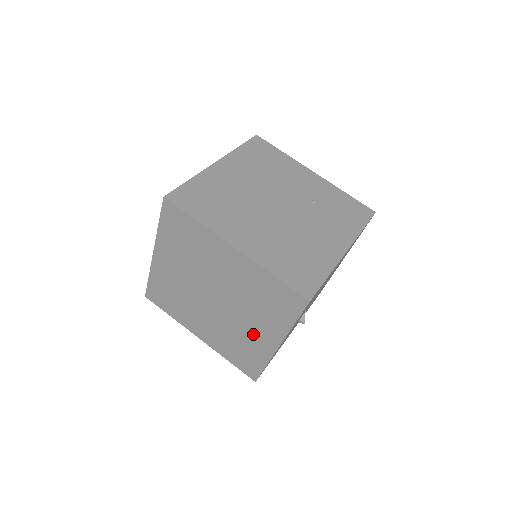
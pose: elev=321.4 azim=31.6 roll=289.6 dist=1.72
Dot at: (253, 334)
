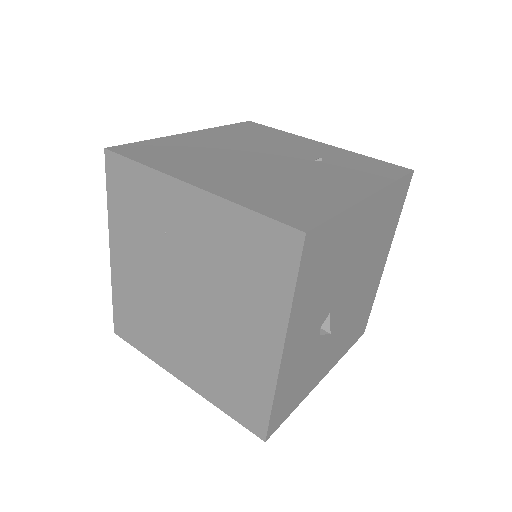
Dot at: (243, 342)
